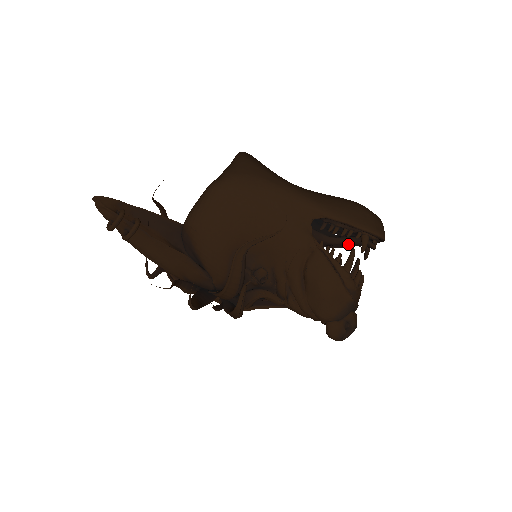
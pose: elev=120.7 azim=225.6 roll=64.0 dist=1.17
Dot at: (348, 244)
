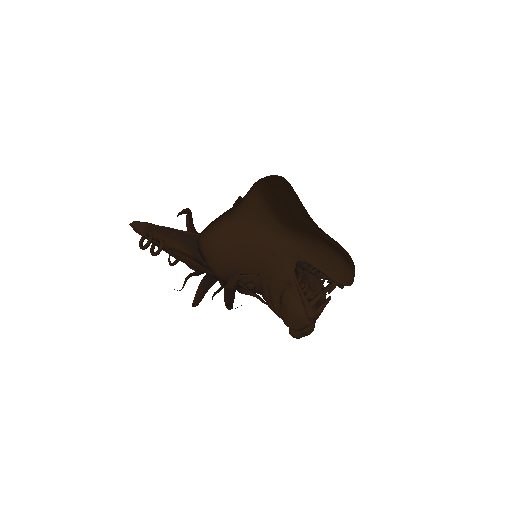
Dot at: occluded
